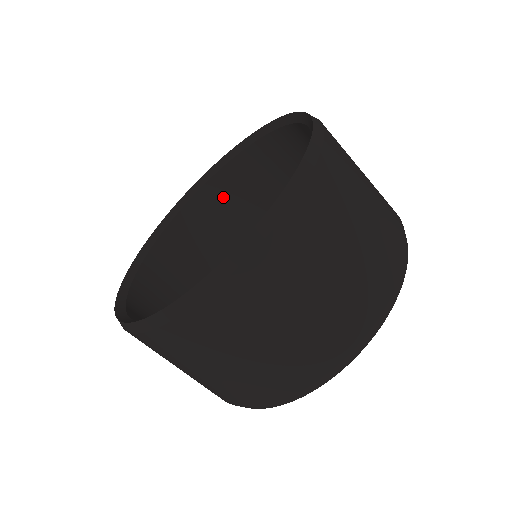
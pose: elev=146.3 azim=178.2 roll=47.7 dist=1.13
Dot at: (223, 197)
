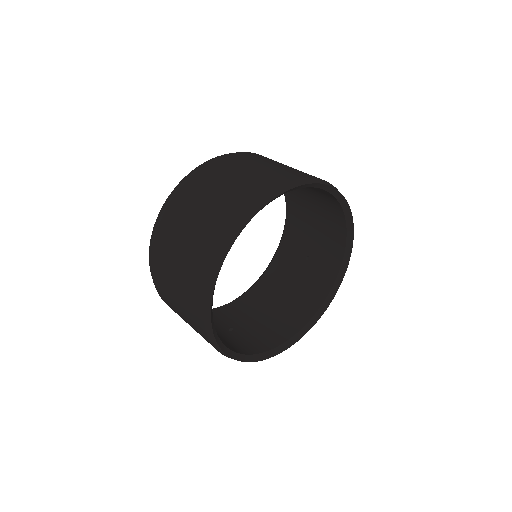
Dot at: (285, 264)
